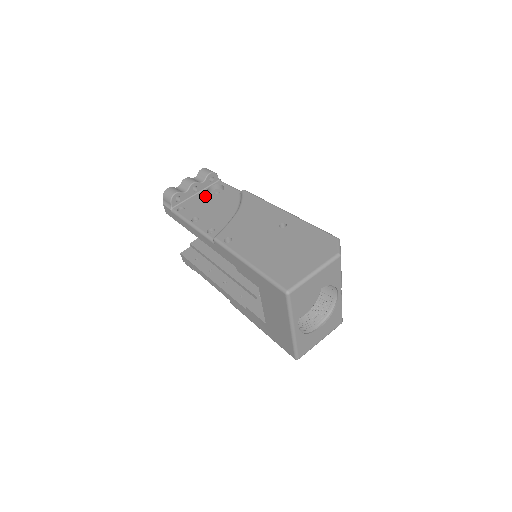
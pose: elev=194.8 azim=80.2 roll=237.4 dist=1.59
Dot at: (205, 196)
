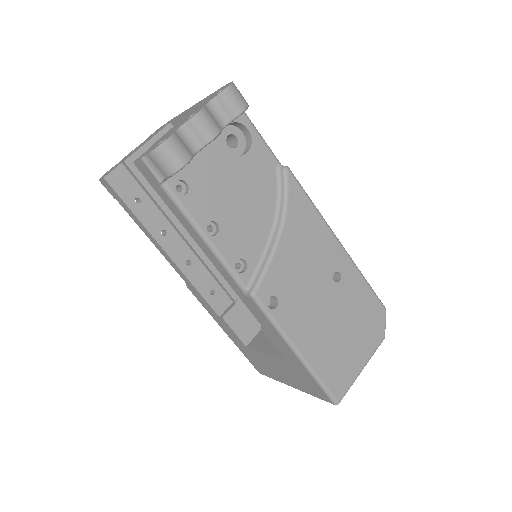
Dot at: (222, 158)
